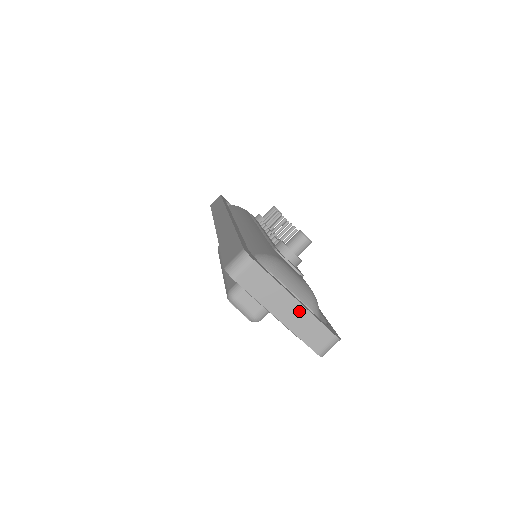
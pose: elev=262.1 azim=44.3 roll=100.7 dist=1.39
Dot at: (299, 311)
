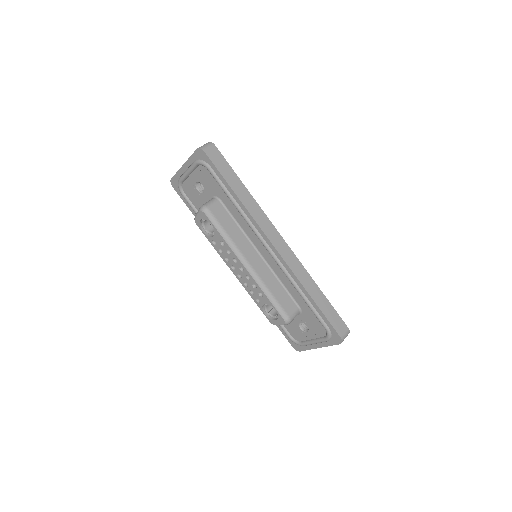
Dot at: occluded
